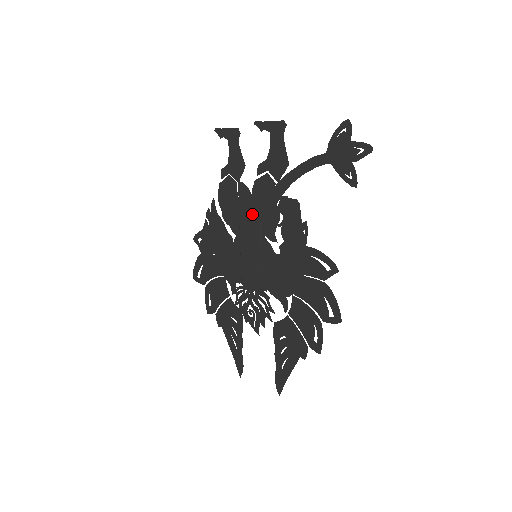
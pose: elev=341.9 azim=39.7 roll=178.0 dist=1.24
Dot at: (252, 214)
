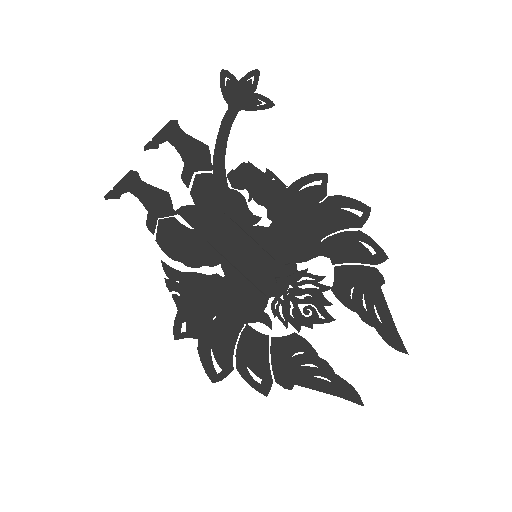
Dot at: (217, 222)
